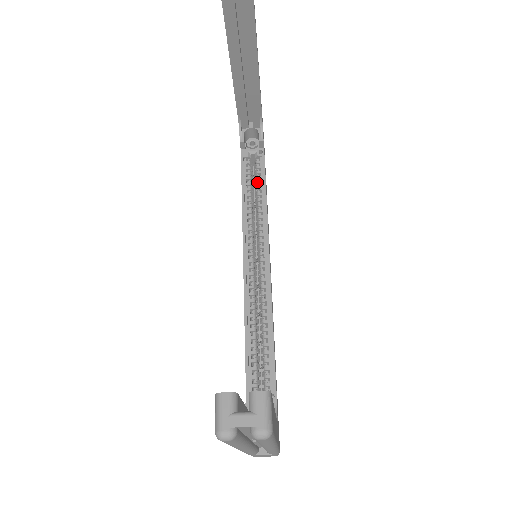
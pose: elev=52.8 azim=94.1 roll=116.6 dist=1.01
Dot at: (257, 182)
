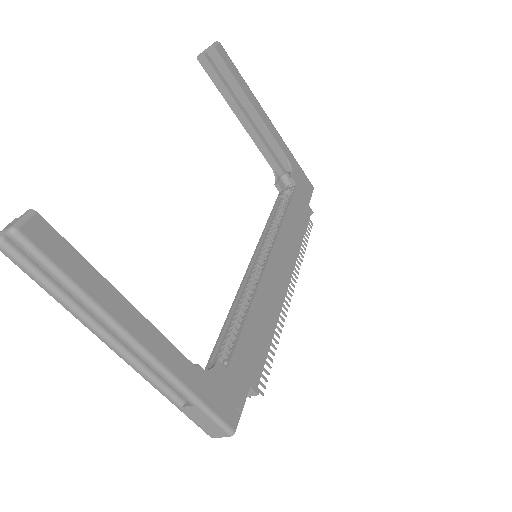
Dot at: (284, 209)
